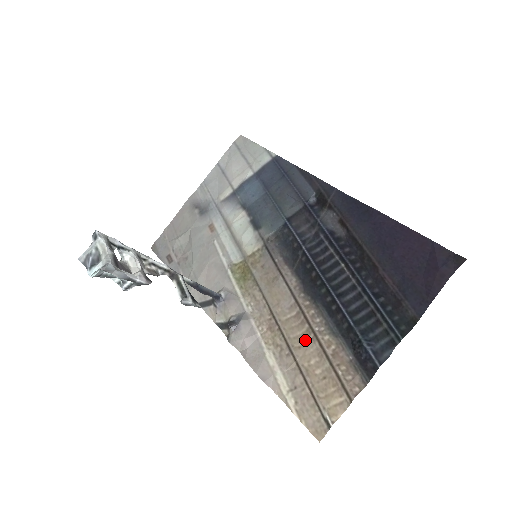
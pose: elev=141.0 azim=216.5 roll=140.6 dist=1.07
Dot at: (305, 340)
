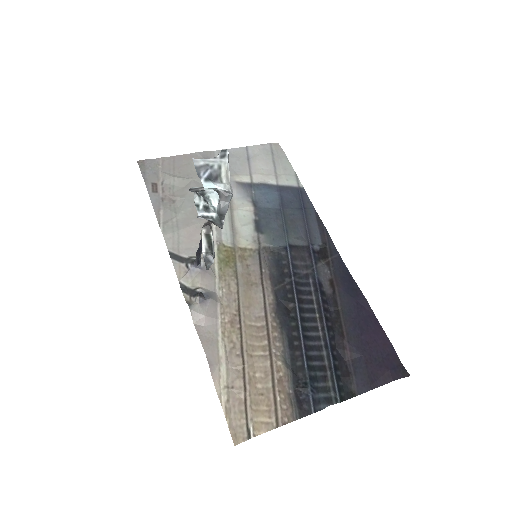
Dot at: (259, 353)
